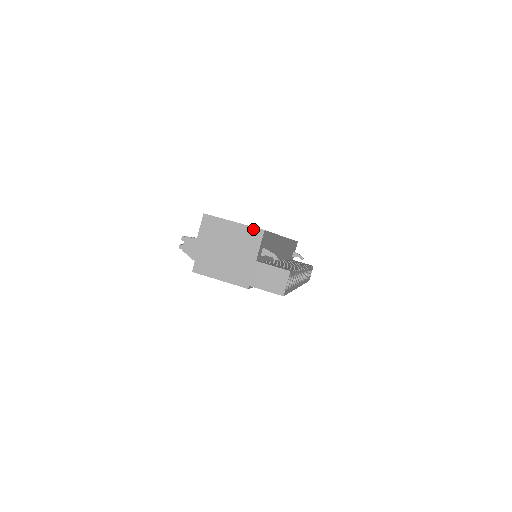
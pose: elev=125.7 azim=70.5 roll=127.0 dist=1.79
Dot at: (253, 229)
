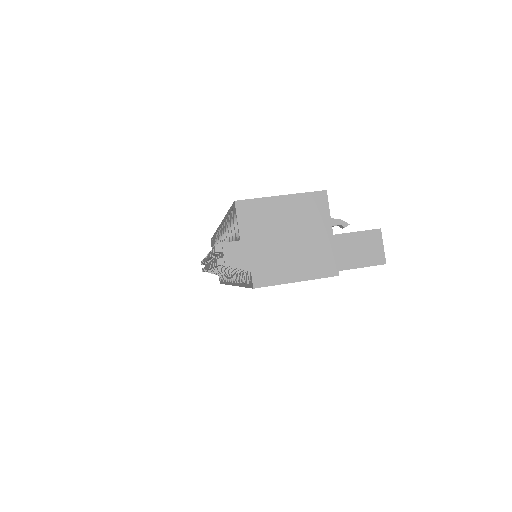
Dot at: (311, 195)
